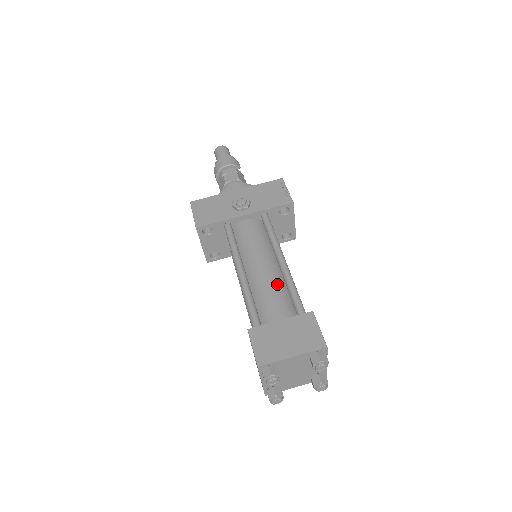
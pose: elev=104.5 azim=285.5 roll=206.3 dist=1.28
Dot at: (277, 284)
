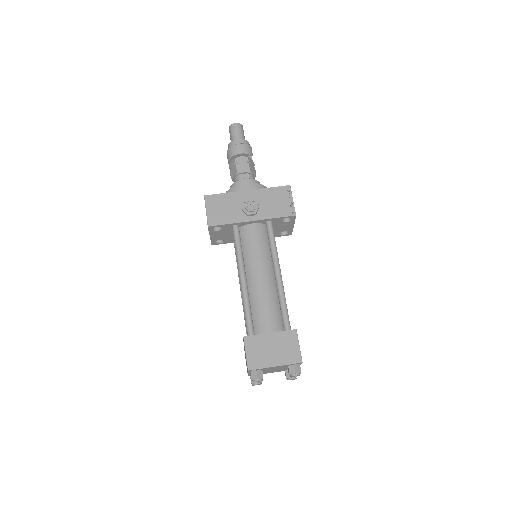
Dot at: (271, 295)
